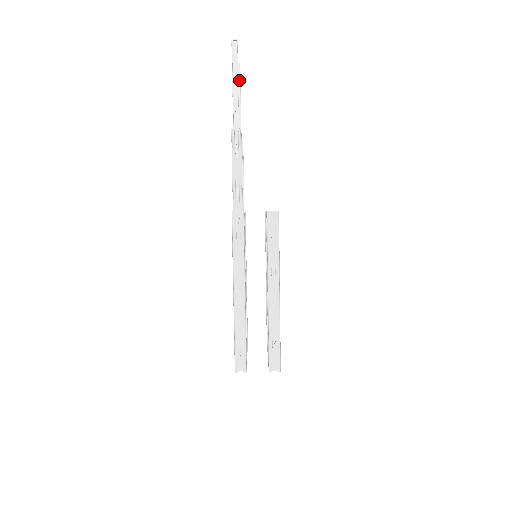
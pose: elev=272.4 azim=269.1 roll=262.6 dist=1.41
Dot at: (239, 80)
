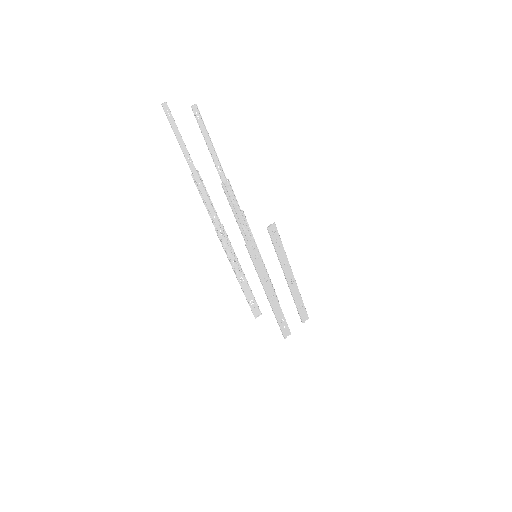
Dot at: (172, 118)
